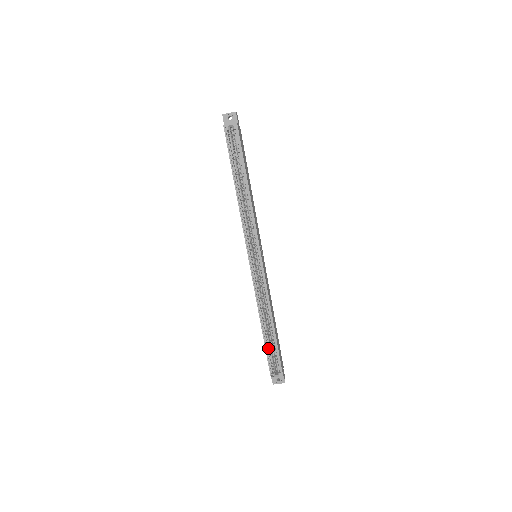
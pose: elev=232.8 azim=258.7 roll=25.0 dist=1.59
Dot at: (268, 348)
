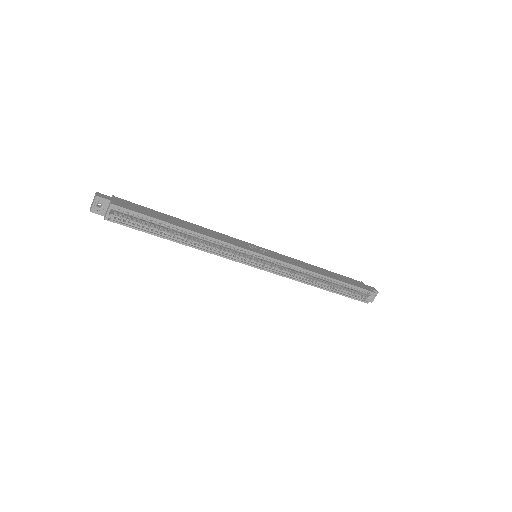
Dot at: (343, 292)
